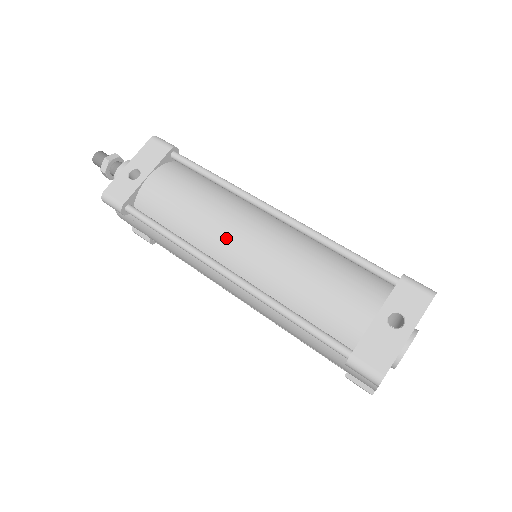
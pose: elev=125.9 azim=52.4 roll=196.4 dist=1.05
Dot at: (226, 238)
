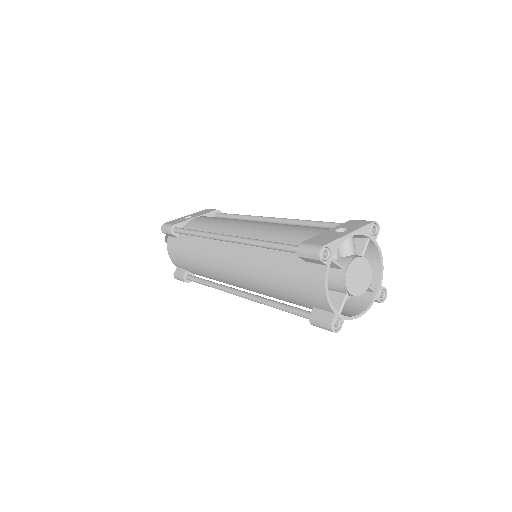
Dot at: (234, 226)
